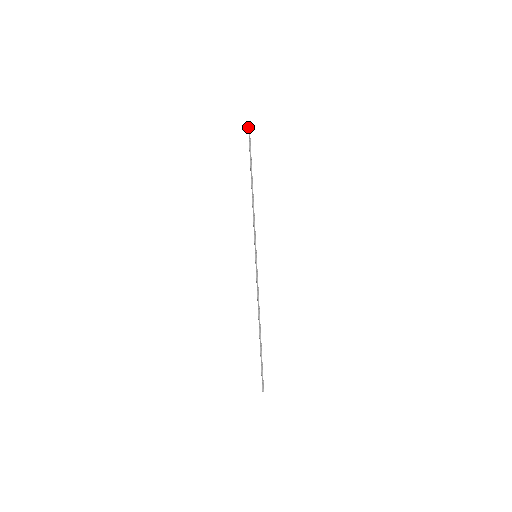
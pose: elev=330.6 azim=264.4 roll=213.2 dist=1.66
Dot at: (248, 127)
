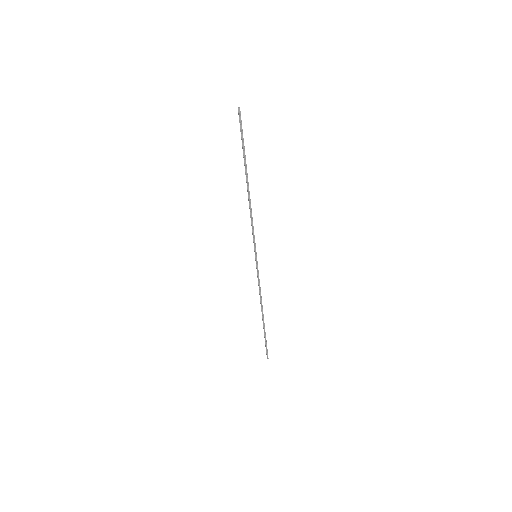
Dot at: (238, 110)
